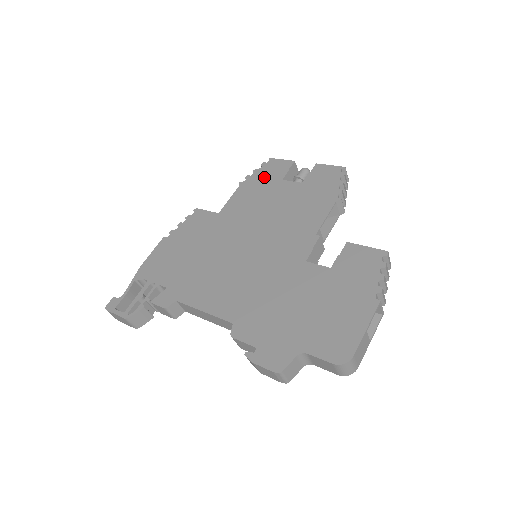
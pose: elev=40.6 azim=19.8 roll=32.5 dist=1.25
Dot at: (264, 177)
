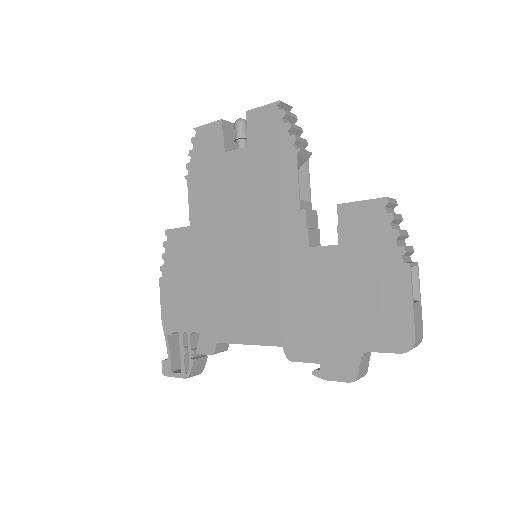
Dot at: (204, 158)
